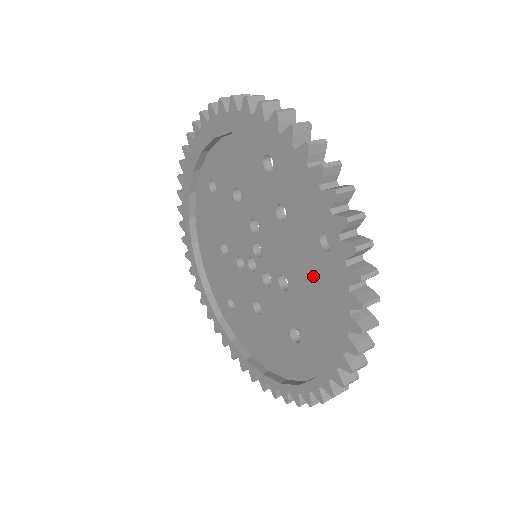
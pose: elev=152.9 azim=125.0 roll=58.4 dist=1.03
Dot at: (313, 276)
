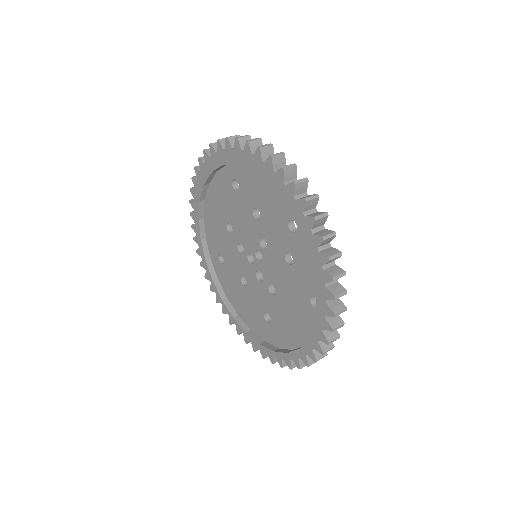
Dot at: (296, 307)
